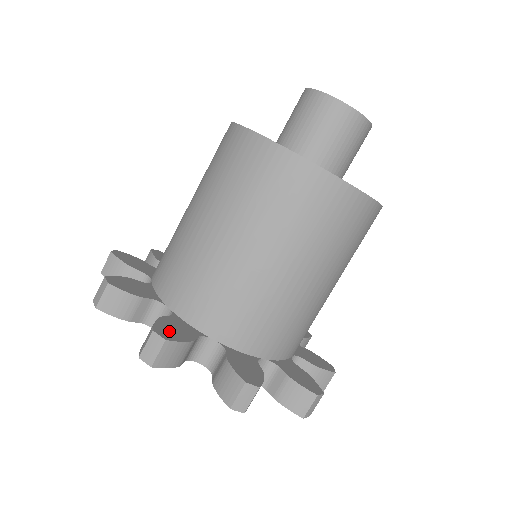
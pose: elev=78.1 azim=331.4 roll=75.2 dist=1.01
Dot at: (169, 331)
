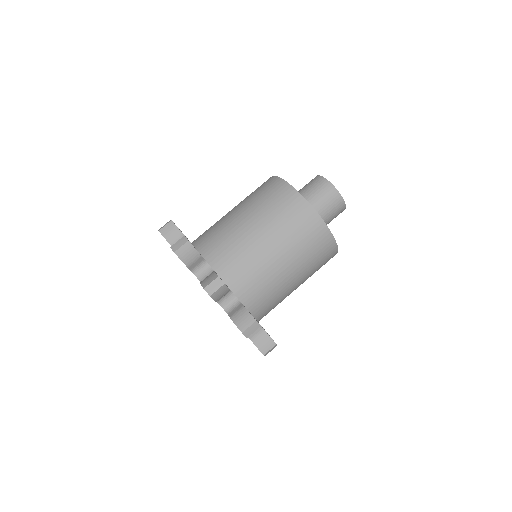
Dot at: occluded
